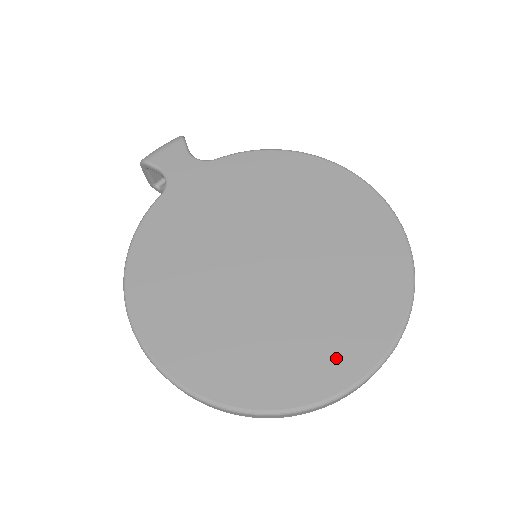
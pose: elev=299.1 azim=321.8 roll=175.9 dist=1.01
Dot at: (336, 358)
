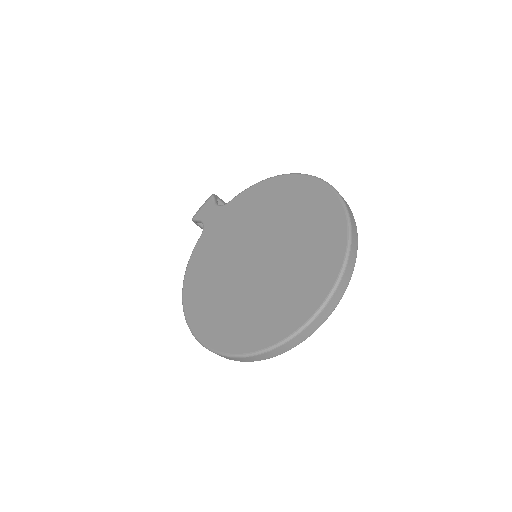
Dot at: (296, 307)
